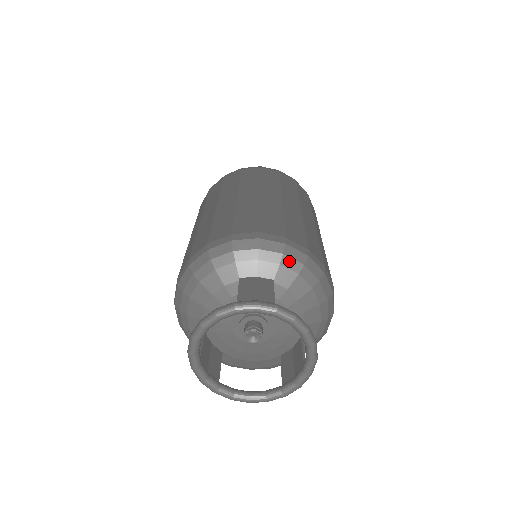
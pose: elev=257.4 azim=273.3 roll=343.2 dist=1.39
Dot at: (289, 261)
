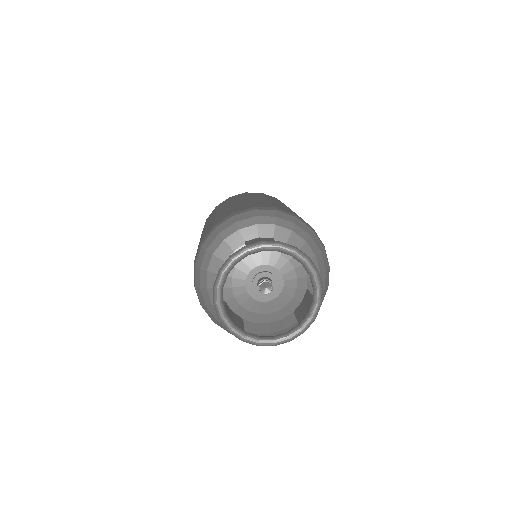
Dot at: (282, 222)
